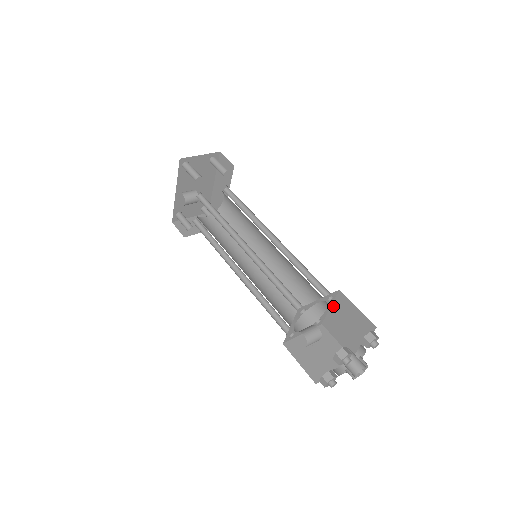
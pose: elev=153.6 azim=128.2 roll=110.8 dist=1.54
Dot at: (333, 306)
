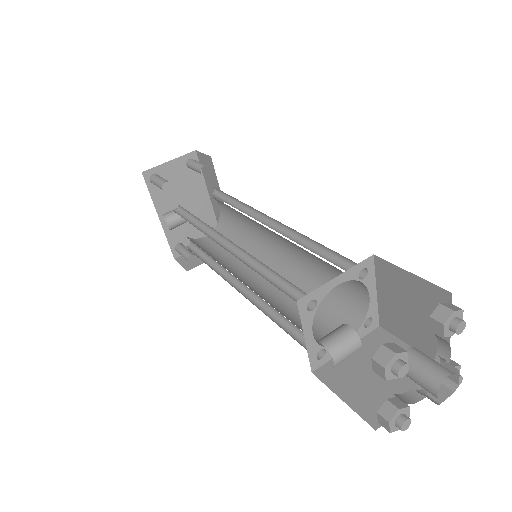
Dot at: (378, 288)
